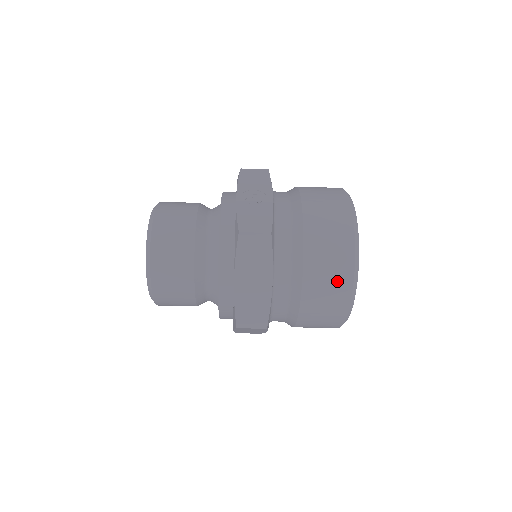
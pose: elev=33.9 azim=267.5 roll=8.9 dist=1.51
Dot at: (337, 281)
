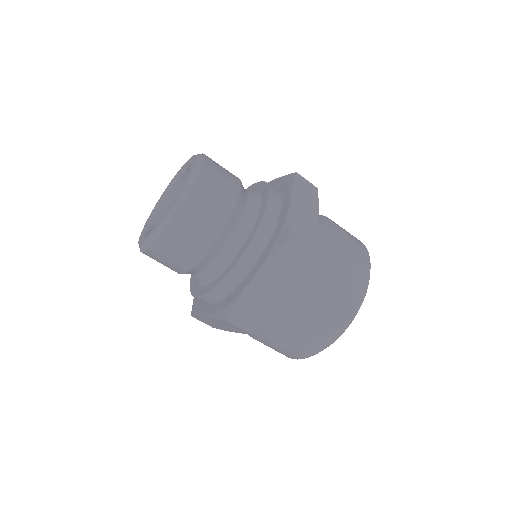
Dot at: (333, 323)
